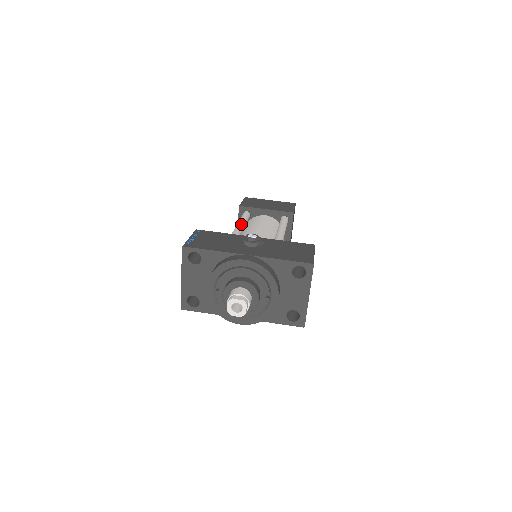
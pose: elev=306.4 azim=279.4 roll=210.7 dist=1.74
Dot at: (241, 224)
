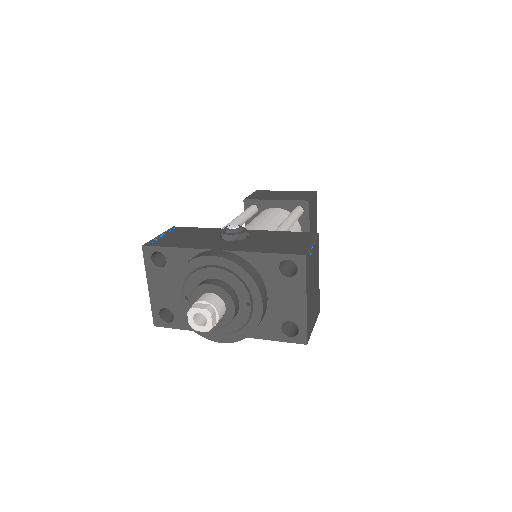
Dot at: (238, 218)
